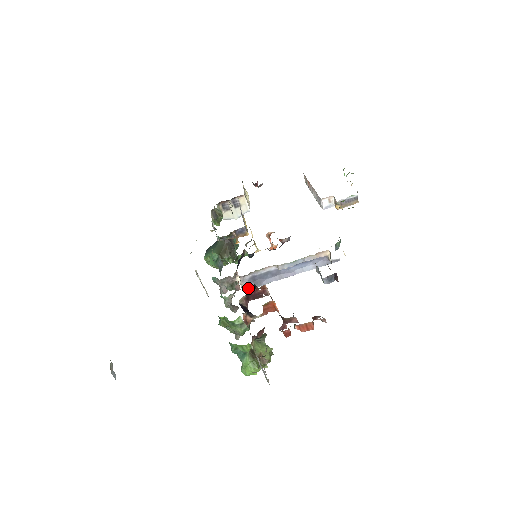
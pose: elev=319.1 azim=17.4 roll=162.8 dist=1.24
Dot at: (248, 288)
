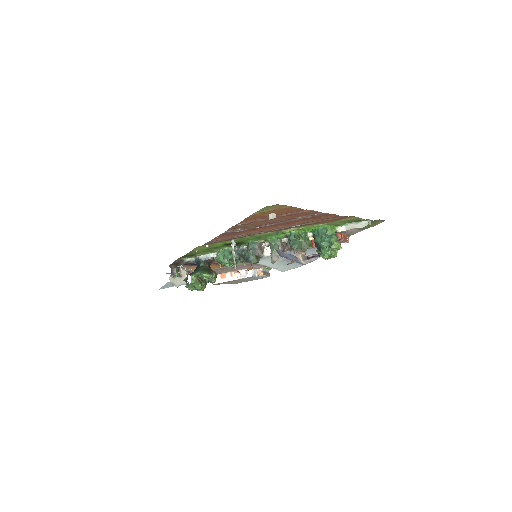
Dot at: occluded
